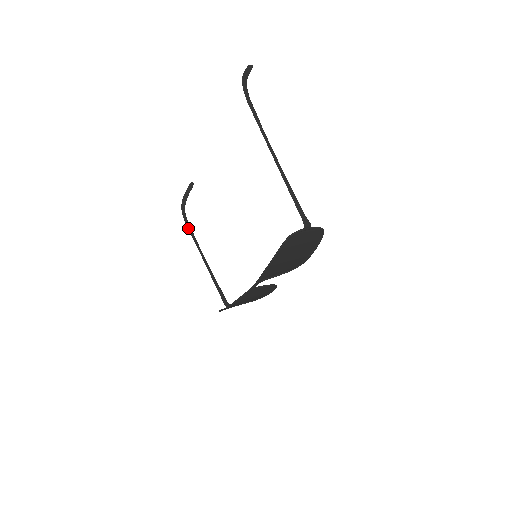
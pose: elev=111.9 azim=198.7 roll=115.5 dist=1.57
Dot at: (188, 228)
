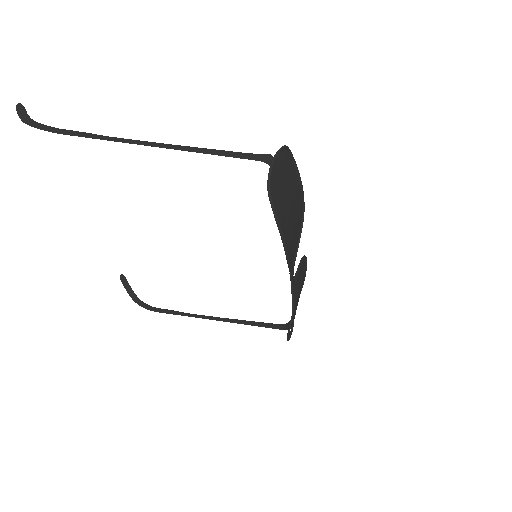
Dot at: occluded
